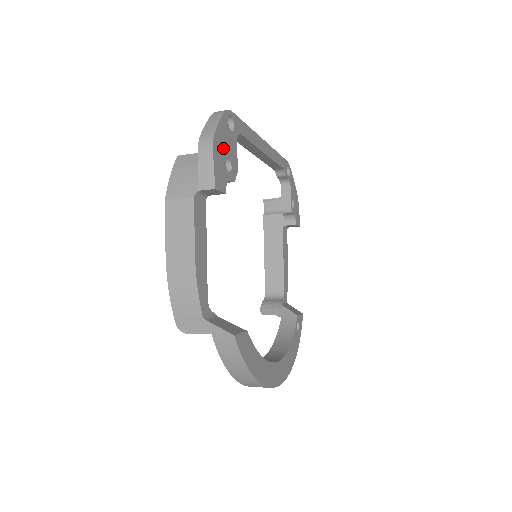
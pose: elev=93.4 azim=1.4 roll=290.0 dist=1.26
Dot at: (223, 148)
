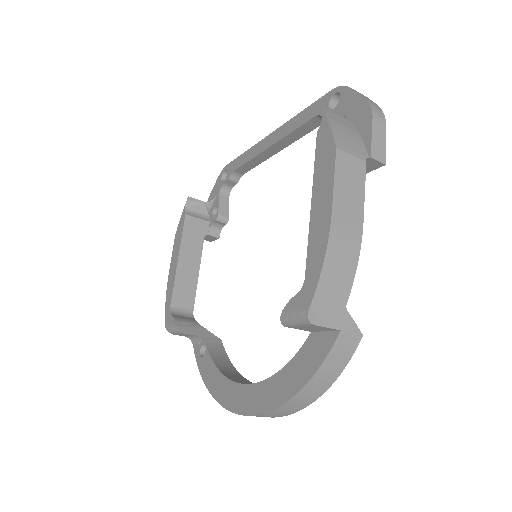
Dot at: occluded
